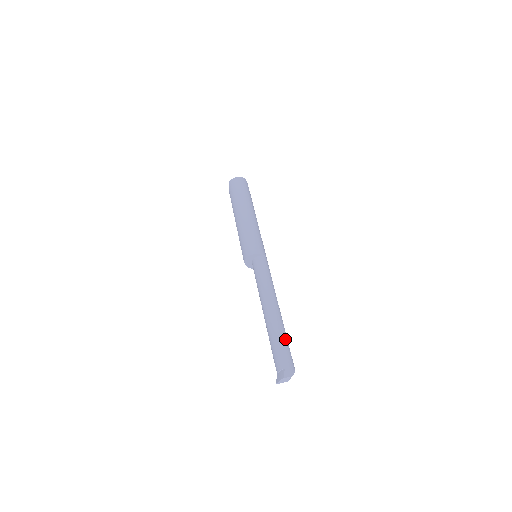
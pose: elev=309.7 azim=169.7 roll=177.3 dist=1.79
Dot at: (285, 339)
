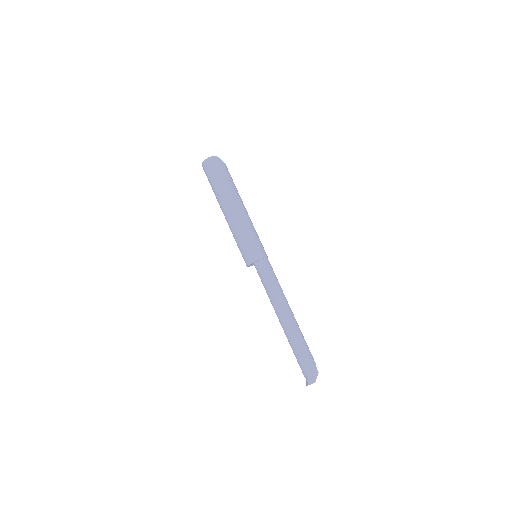
Dot at: (301, 348)
